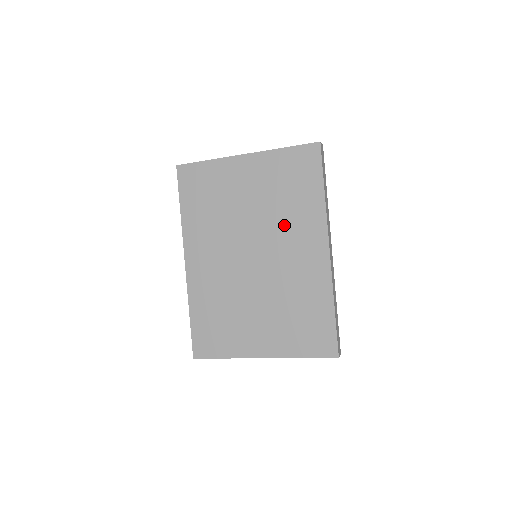
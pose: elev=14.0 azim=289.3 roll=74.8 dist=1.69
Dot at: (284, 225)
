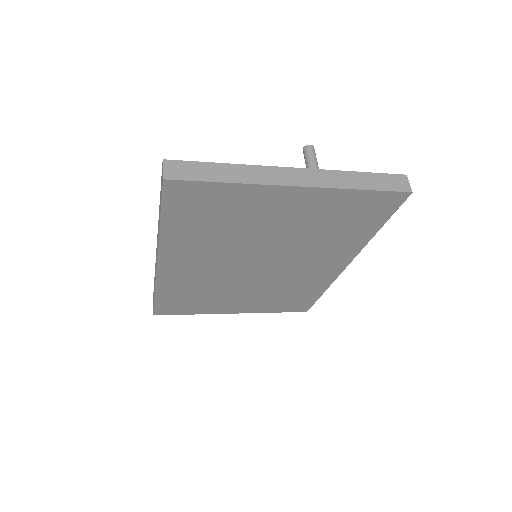
Dot at: (310, 249)
